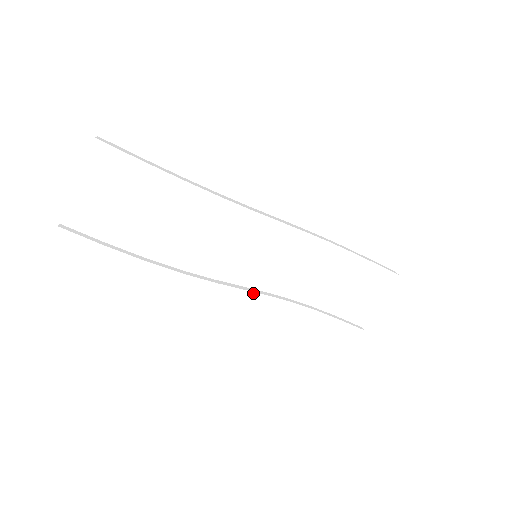
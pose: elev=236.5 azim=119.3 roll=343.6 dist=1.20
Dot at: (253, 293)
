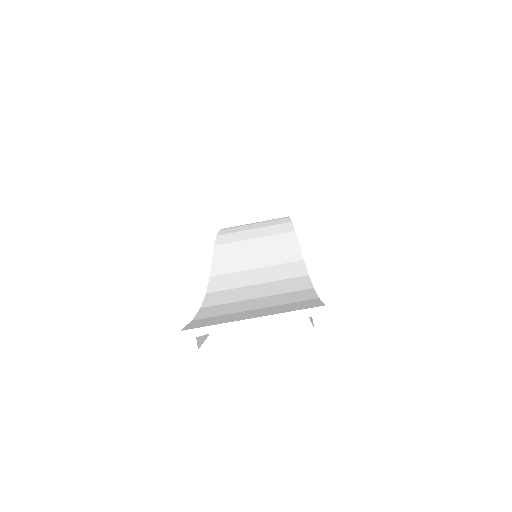
Dot at: occluded
